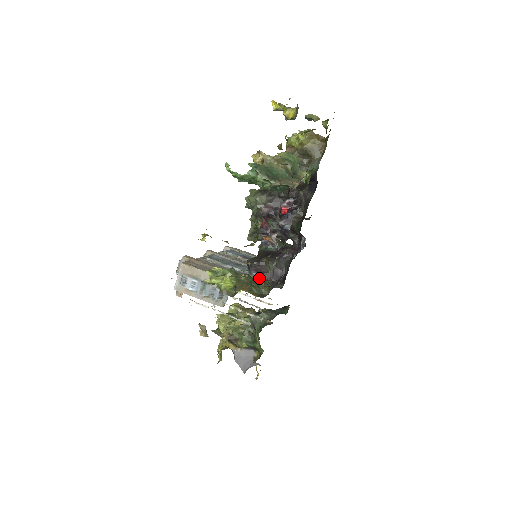
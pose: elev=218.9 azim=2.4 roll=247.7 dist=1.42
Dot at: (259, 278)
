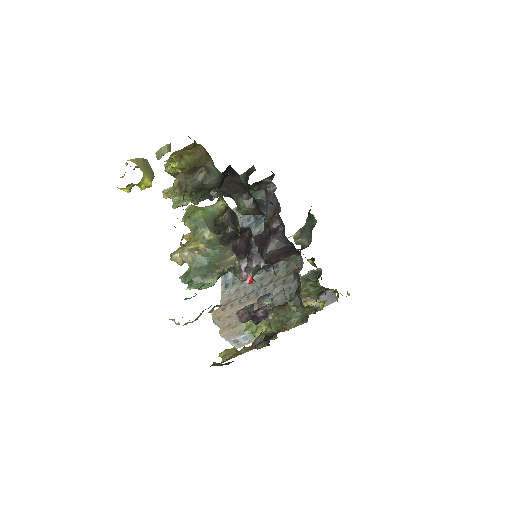
Dot at: (278, 268)
